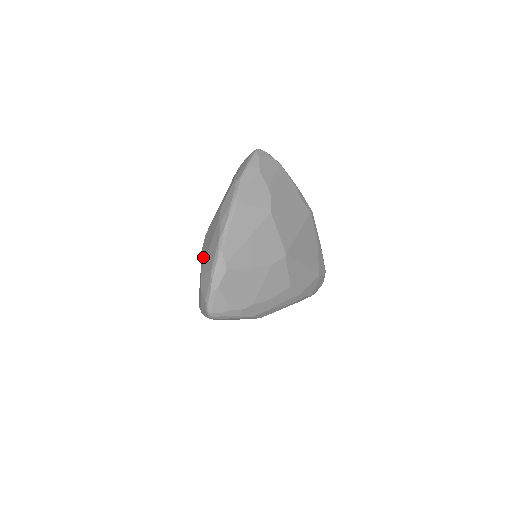
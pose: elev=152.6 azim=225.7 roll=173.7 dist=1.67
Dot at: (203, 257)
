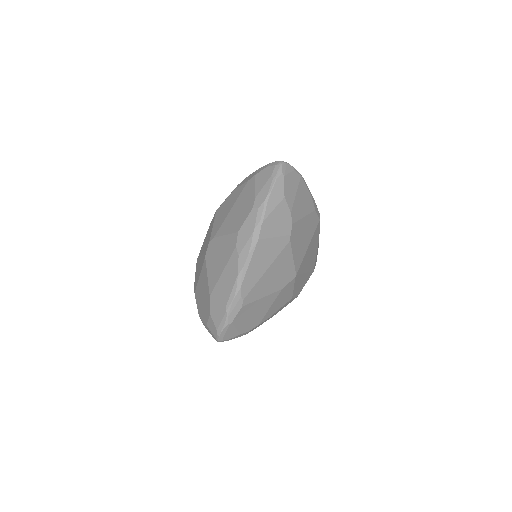
Dot at: (211, 276)
